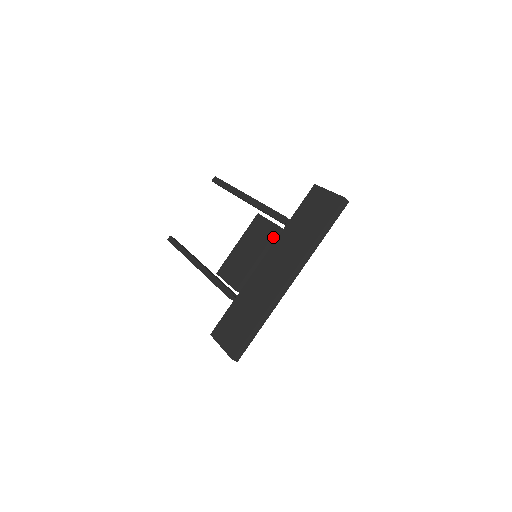
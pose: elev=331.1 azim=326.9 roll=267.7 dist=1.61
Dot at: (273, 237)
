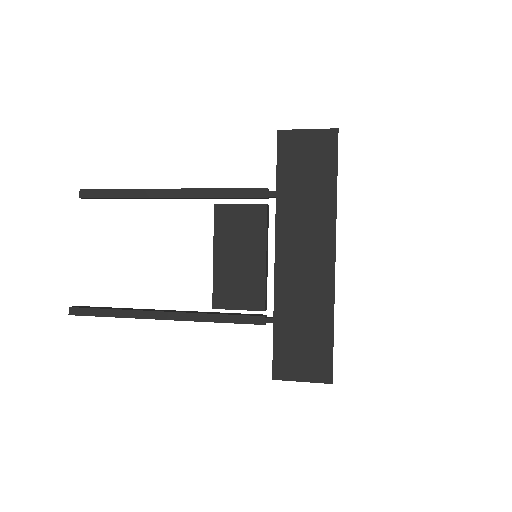
Dot at: (267, 221)
